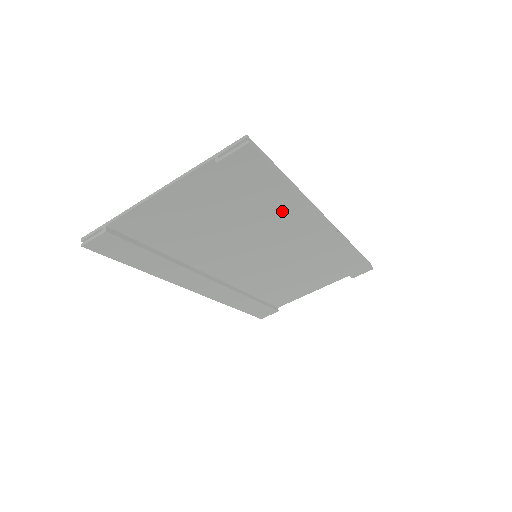
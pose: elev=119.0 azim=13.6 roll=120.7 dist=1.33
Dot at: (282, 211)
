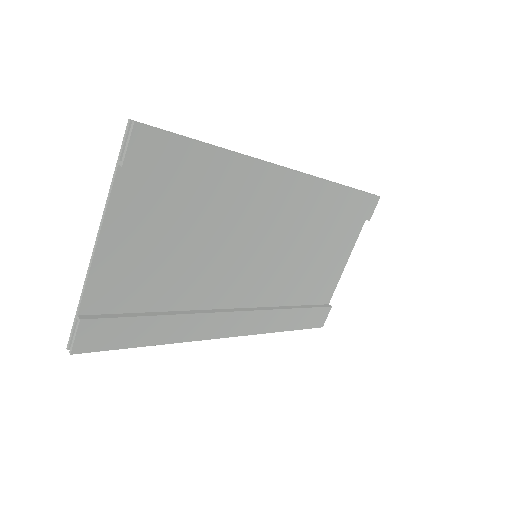
Dot at: (235, 184)
